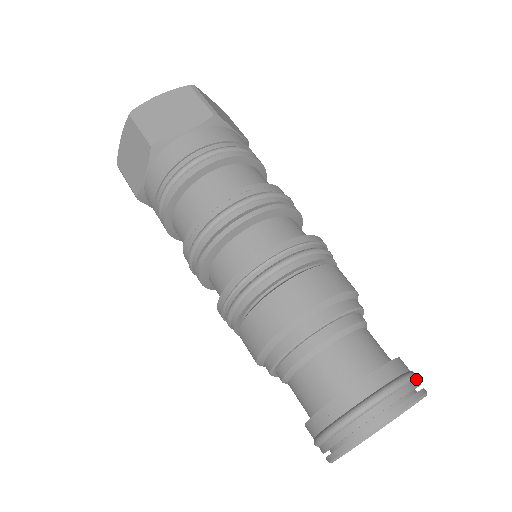
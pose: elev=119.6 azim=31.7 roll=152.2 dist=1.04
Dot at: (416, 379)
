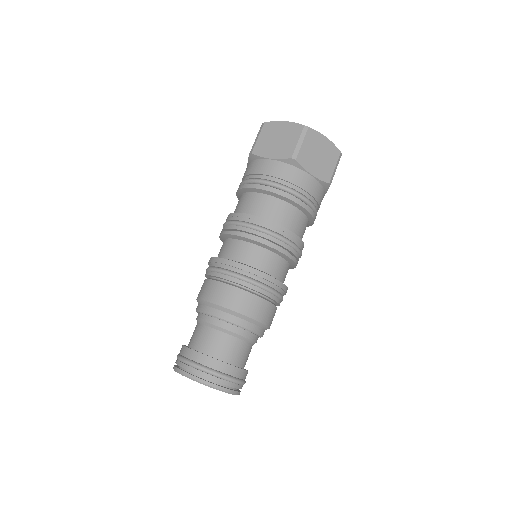
Dot at: occluded
